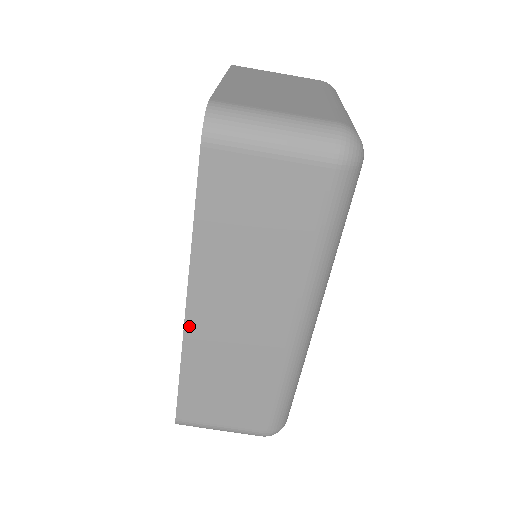
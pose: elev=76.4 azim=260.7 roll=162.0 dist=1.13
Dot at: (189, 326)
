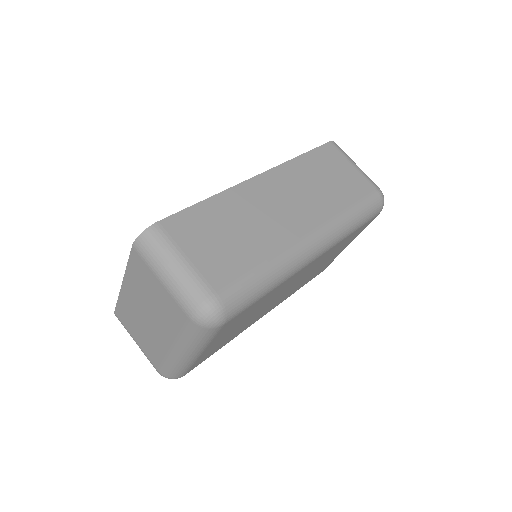
Dot at: (250, 183)
